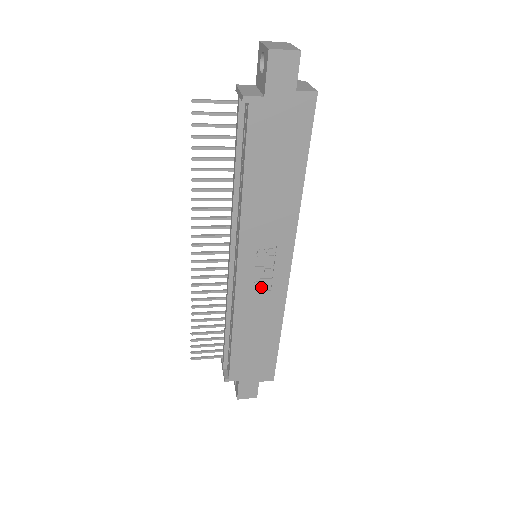
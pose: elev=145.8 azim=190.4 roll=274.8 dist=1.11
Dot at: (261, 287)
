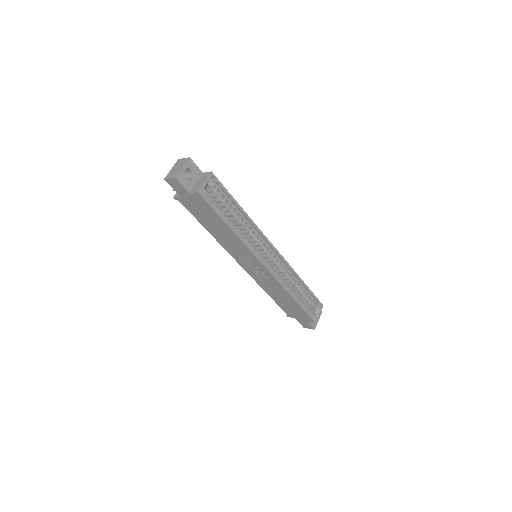
Dot at: (261, 275)
